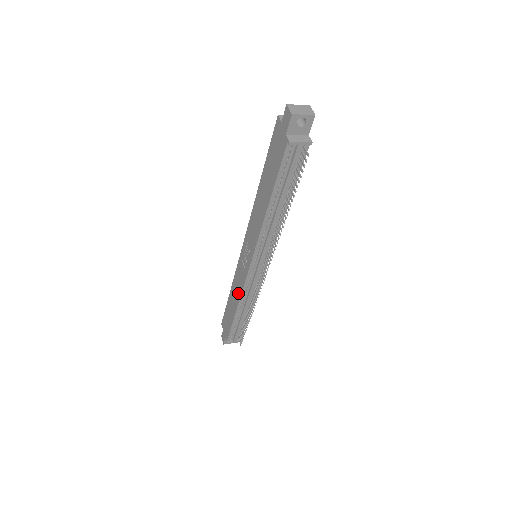
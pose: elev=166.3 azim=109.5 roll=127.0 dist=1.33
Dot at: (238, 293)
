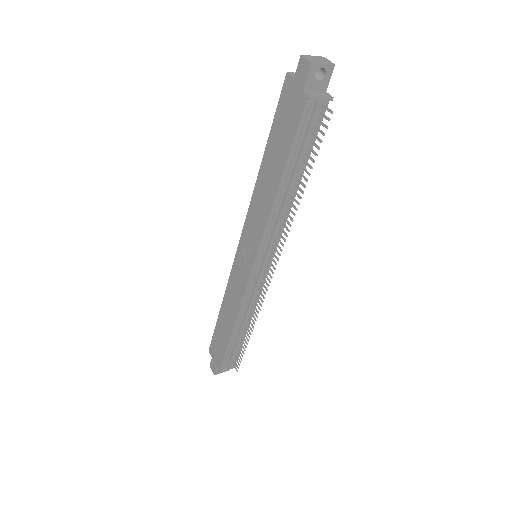
Dot at: (235, 305)
